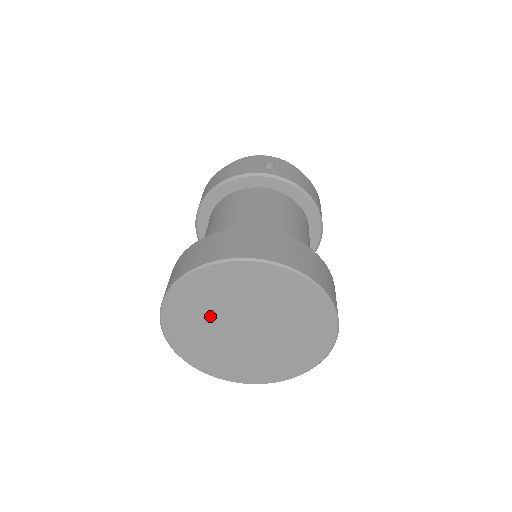
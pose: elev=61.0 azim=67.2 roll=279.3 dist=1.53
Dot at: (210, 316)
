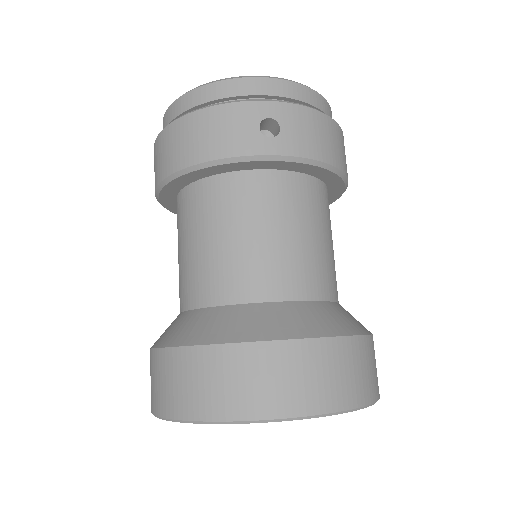
Dot at: occluded
